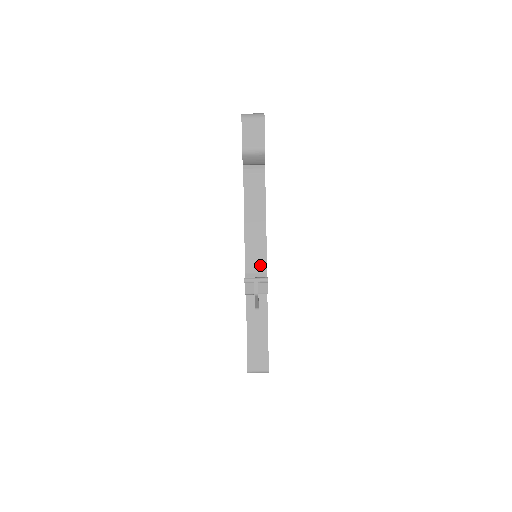
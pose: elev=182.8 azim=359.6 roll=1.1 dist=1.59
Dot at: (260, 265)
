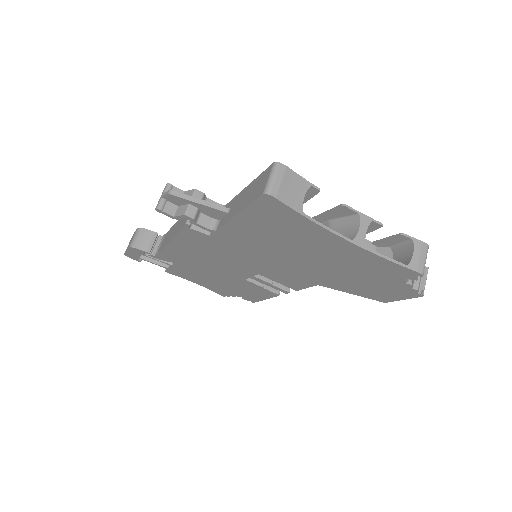
Dot at: occluded
